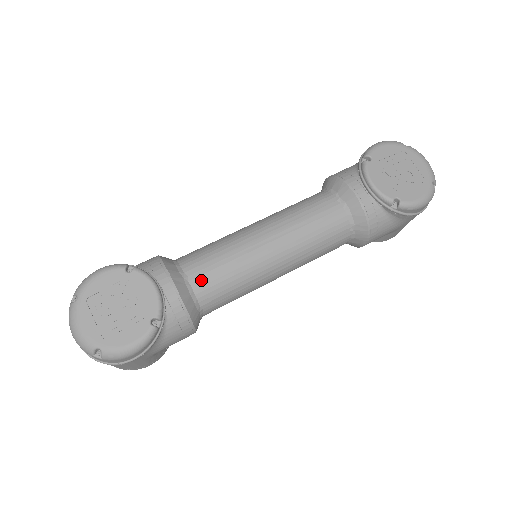
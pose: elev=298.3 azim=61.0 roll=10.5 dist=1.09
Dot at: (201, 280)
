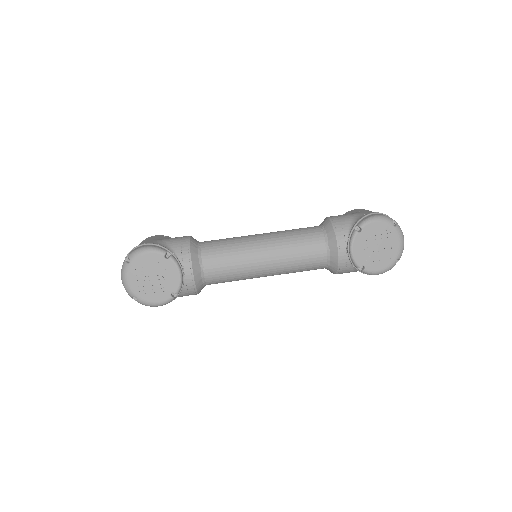
Dot at: (211, 271)
